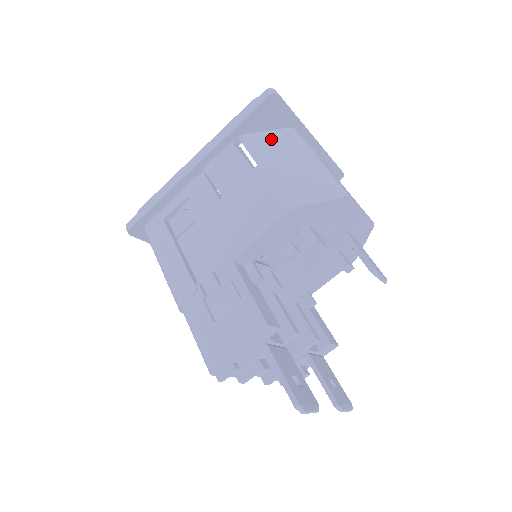
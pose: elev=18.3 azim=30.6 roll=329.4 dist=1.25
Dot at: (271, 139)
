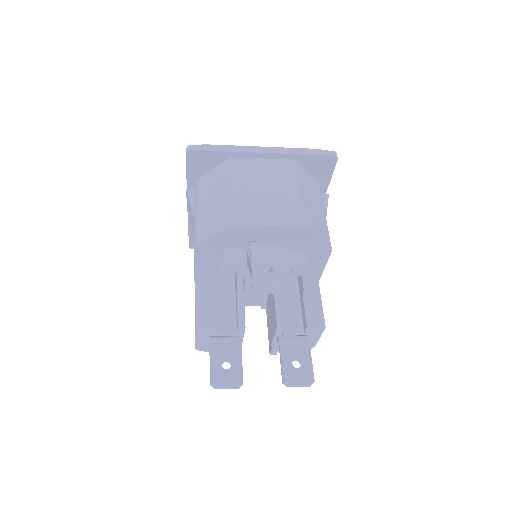
Dot at: (210, 178)
